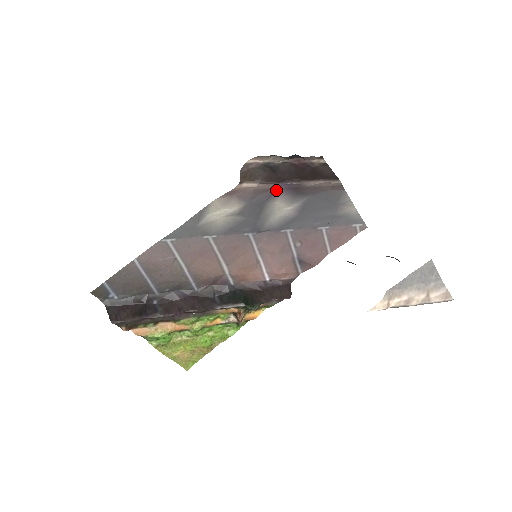
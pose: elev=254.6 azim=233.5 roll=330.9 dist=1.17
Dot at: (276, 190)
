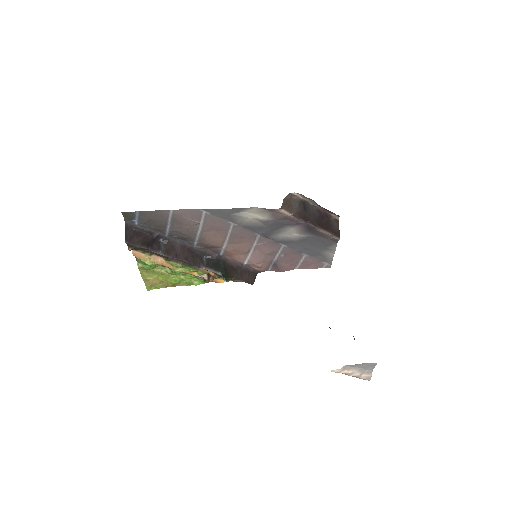
Dot at: (298, 223)
